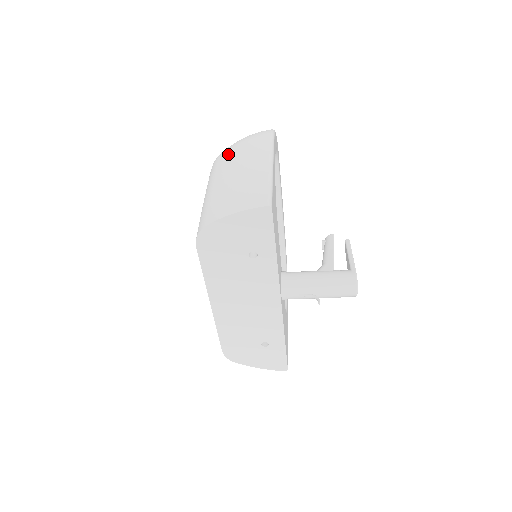
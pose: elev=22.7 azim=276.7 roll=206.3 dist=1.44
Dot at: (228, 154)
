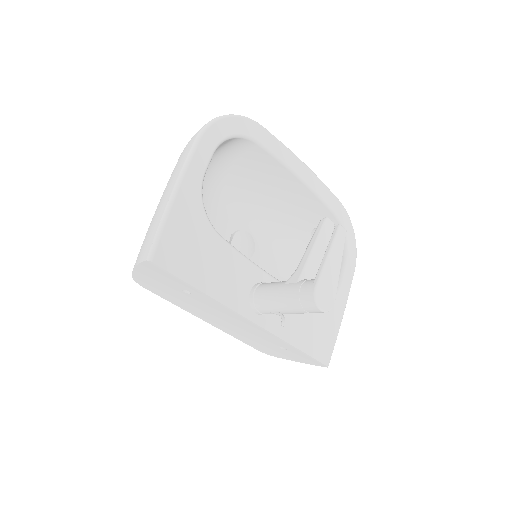
Dot at: occluded
